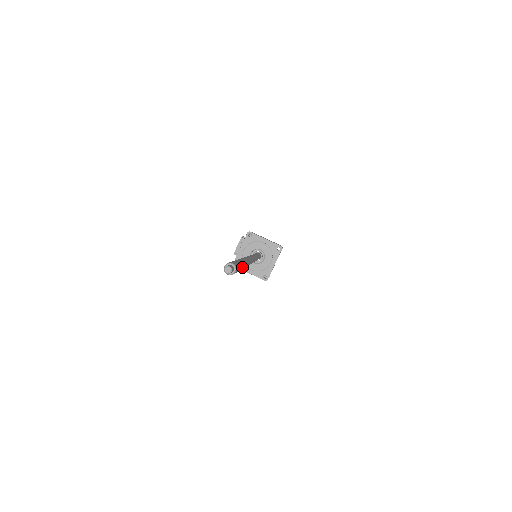
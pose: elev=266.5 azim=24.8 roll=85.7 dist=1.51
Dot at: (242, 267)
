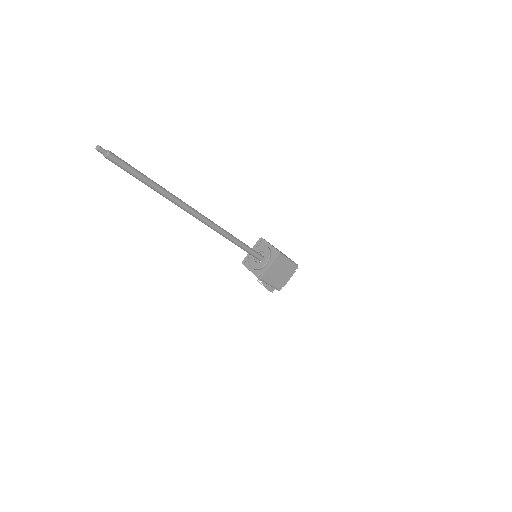
Dot at: (140, 172)
